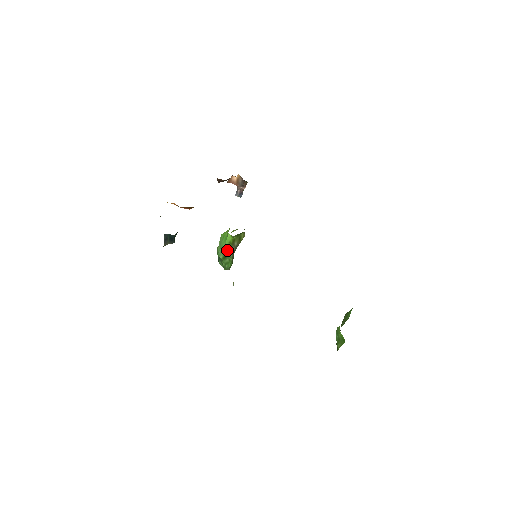
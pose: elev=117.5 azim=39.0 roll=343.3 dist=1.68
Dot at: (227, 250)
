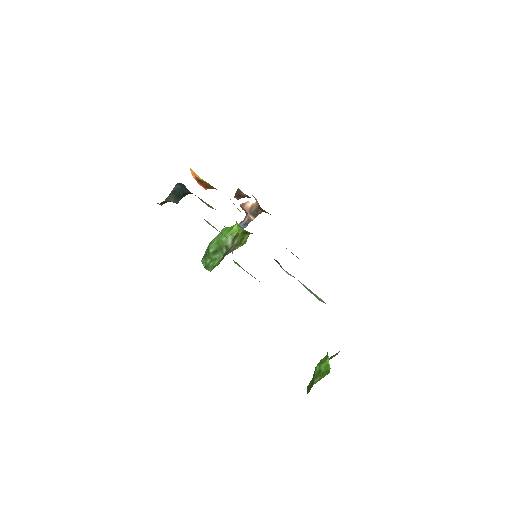
Dot at: (225, 242)
